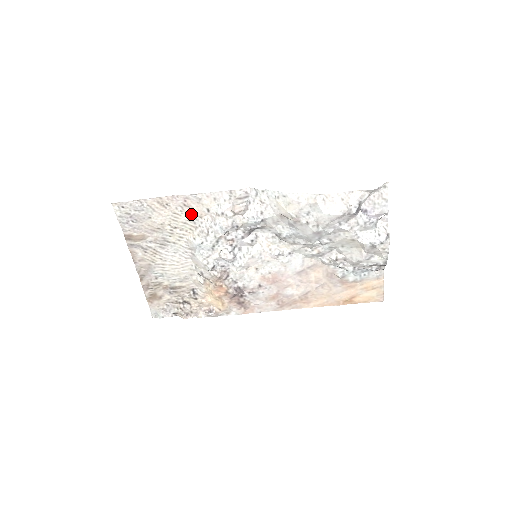
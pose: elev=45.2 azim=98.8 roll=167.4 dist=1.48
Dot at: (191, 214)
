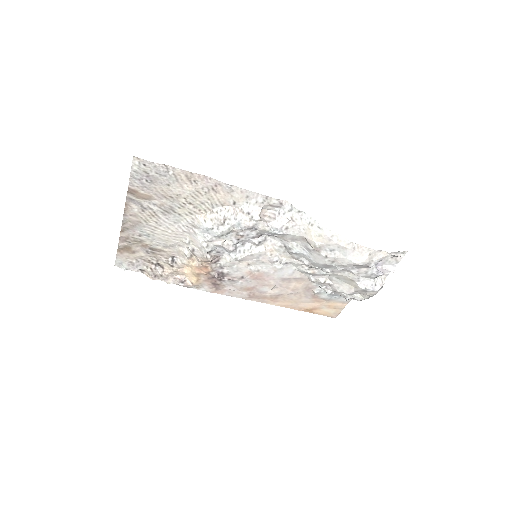
Dot at: (214, 199)
